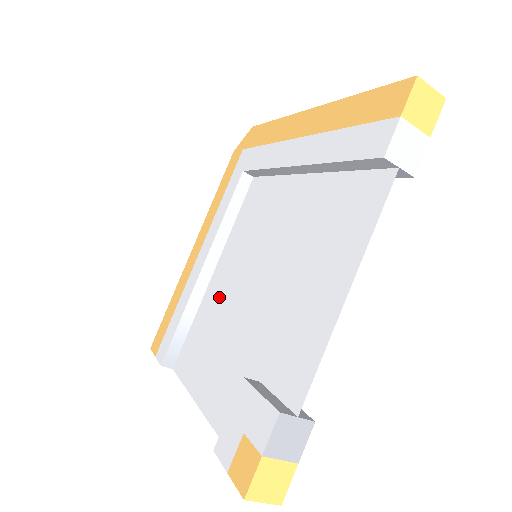
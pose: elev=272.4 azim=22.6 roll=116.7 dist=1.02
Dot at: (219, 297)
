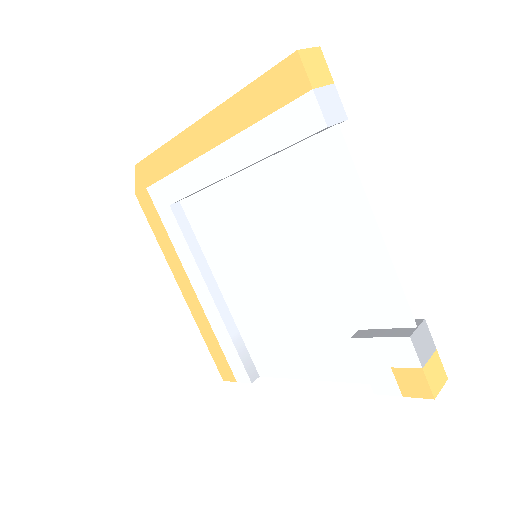
Dot at: (250, 304)
